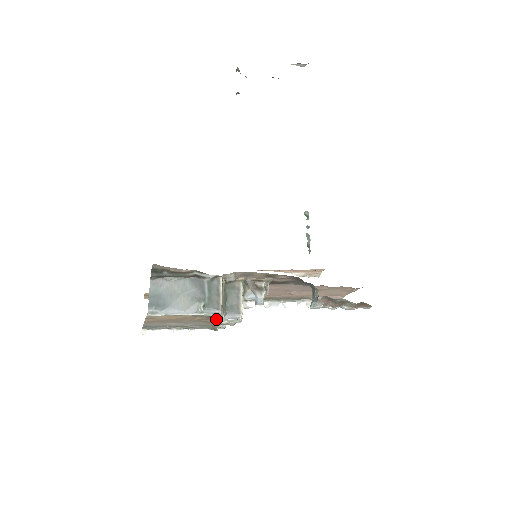
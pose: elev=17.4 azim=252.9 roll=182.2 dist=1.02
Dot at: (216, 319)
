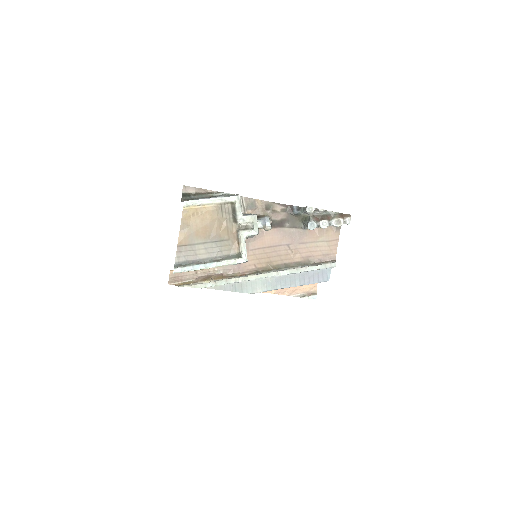
Dot at: (237, 217)
